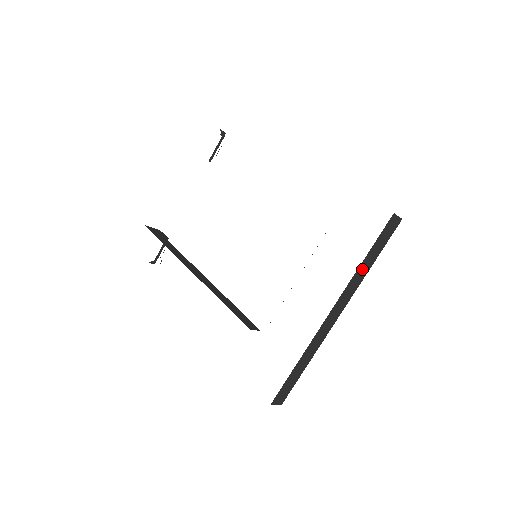
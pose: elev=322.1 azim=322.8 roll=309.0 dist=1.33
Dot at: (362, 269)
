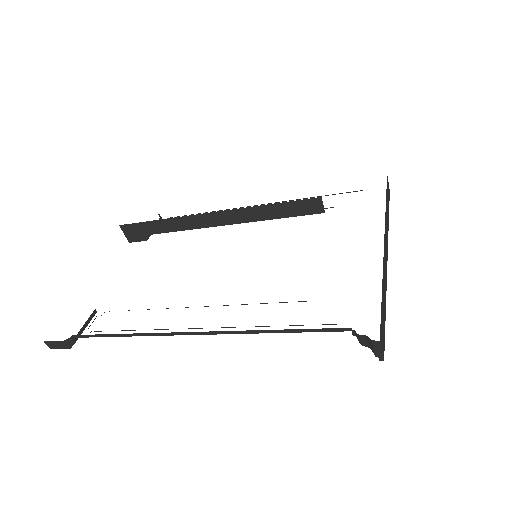
Dot at: (386, 212)
